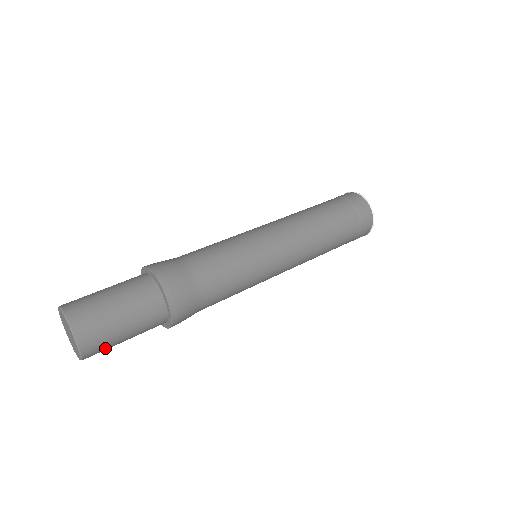
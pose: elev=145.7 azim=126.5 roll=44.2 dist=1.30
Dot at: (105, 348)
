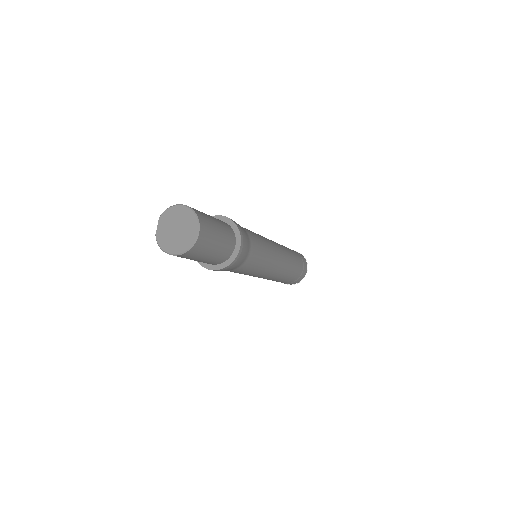
Dot at: (188, 257)
